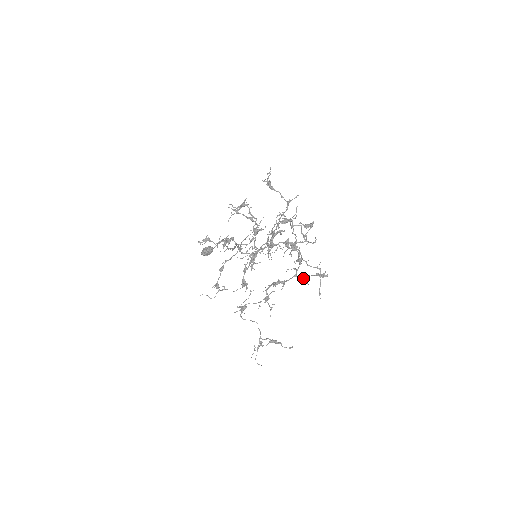
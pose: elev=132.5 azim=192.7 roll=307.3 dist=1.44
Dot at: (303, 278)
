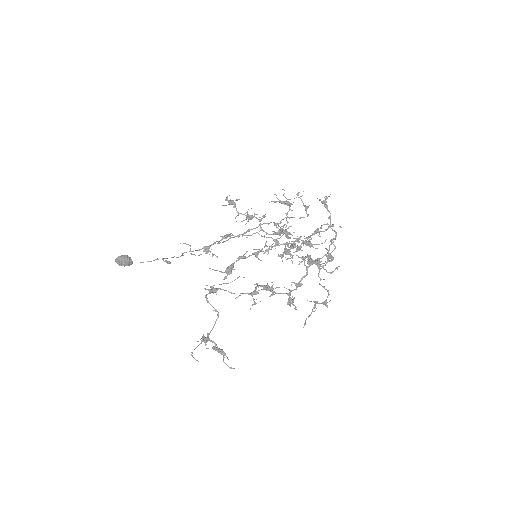
Dot at: (293, 301)
